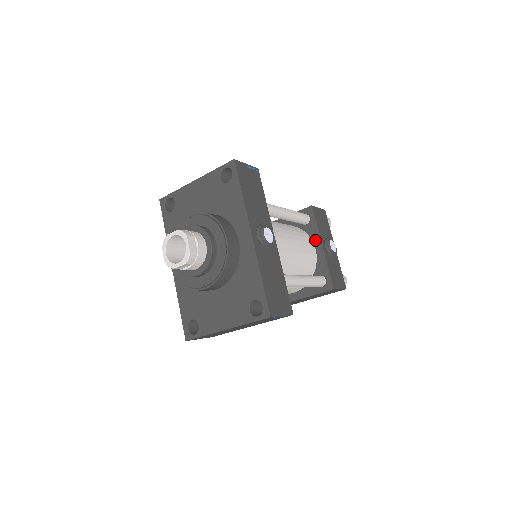
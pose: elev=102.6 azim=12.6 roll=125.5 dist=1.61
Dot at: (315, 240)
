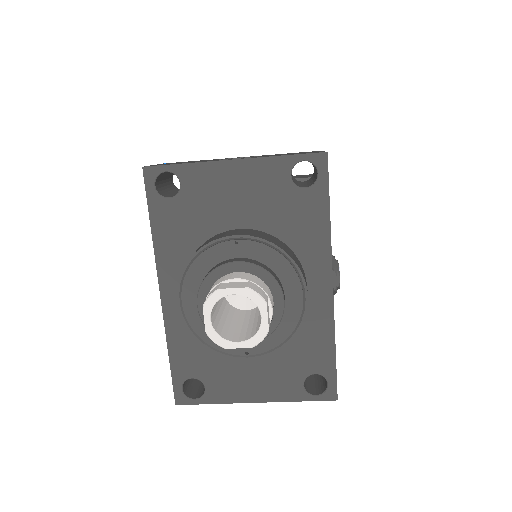
Dot at: occluded
